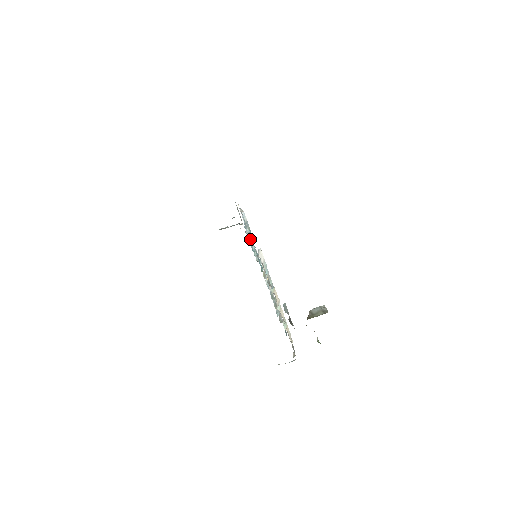
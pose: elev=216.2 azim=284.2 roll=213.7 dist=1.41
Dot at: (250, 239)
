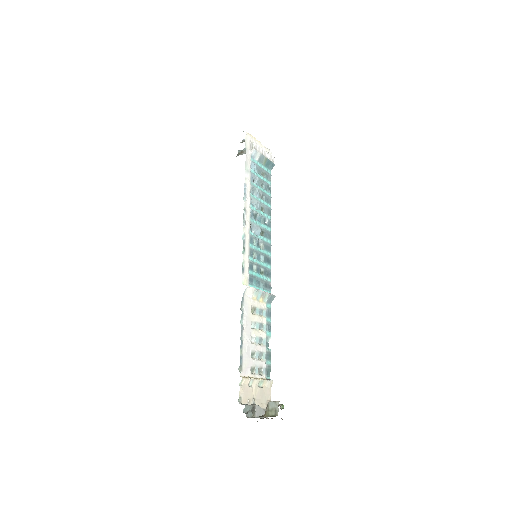
Dot at: (252, 226)
